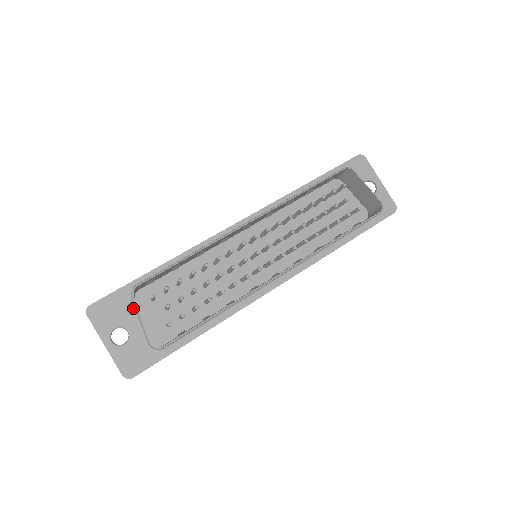
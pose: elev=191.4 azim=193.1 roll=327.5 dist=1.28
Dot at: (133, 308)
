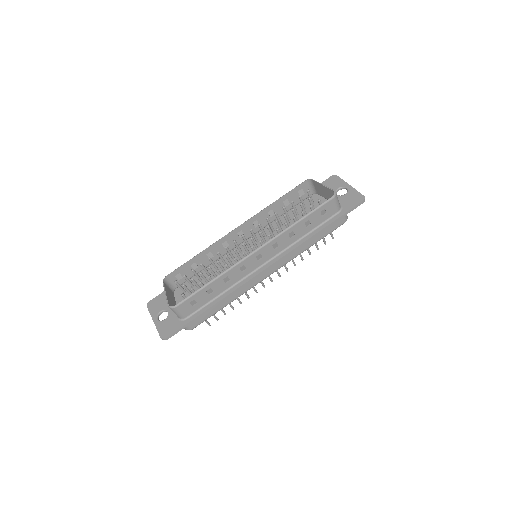
Dot at: occluded
